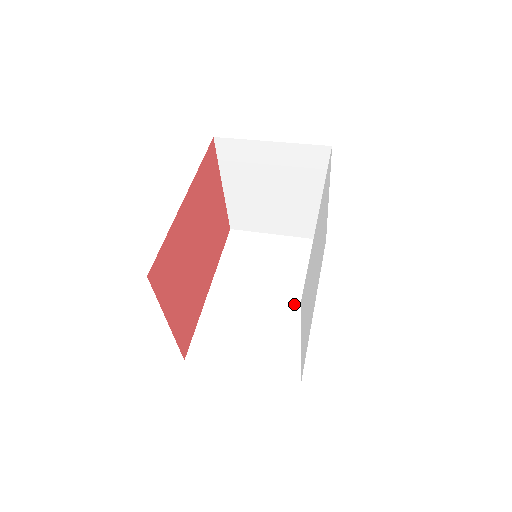
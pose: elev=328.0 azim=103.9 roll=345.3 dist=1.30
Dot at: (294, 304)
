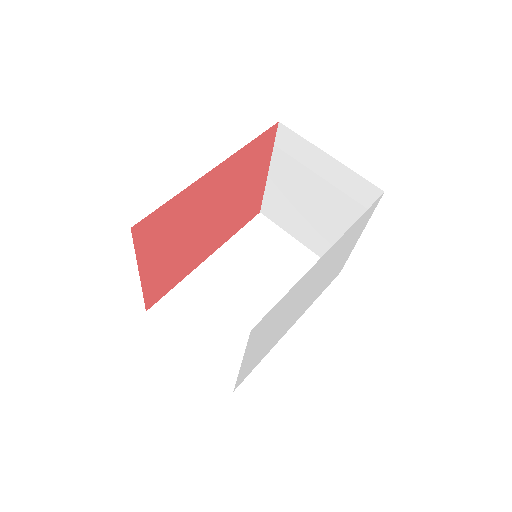
Dot at: occluded
